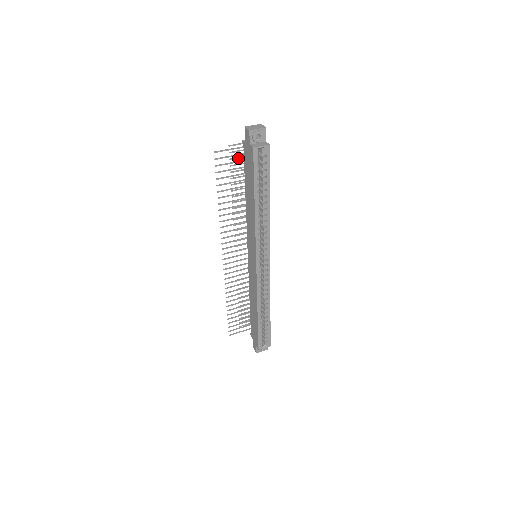
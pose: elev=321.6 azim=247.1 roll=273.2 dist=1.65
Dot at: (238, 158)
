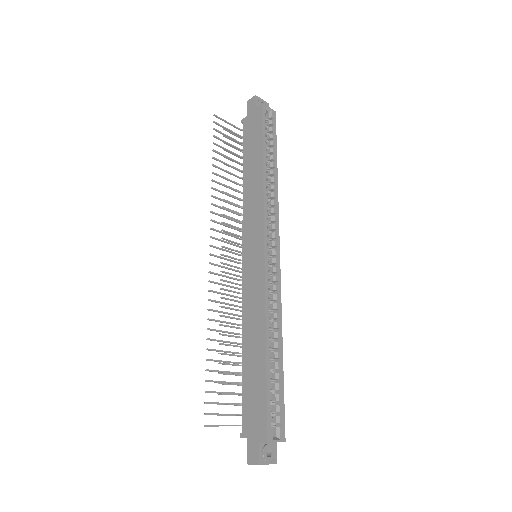
Dot at: (231, 146)
